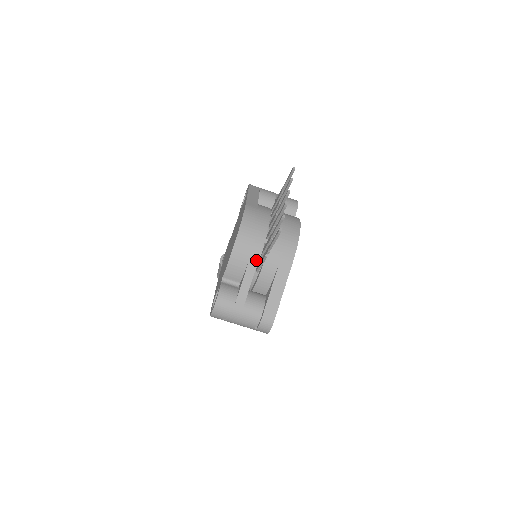
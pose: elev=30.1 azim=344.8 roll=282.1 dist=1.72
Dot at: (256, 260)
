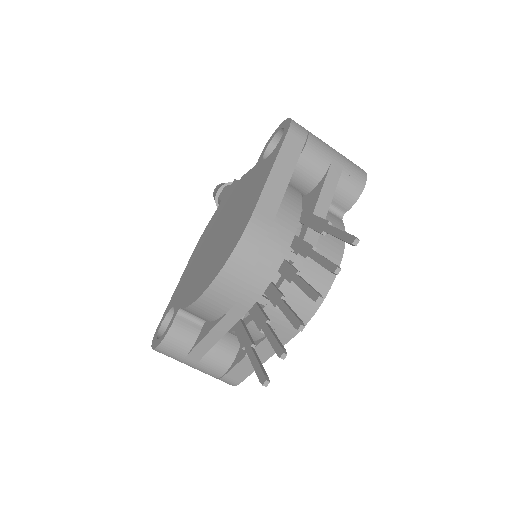
Dot at: (235, 319)
